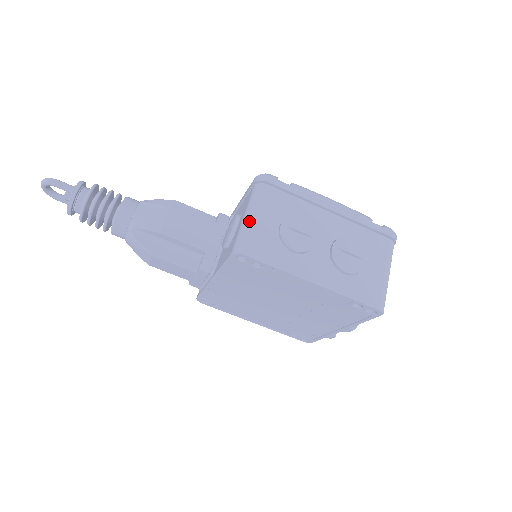
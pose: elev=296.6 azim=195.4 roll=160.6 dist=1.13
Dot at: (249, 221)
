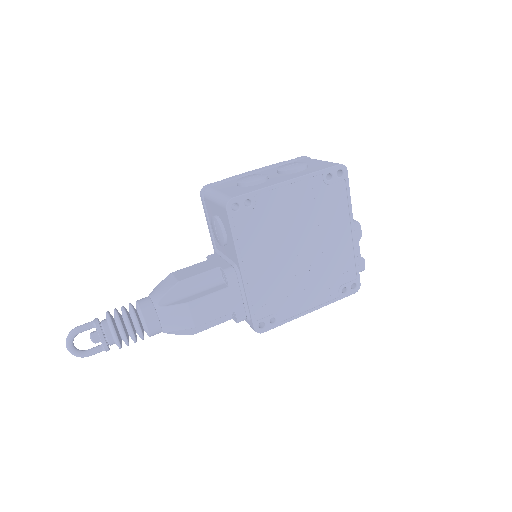
Dot at: (218, 195)
